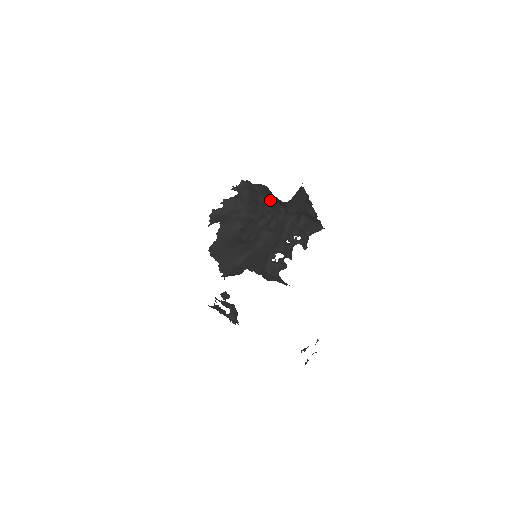
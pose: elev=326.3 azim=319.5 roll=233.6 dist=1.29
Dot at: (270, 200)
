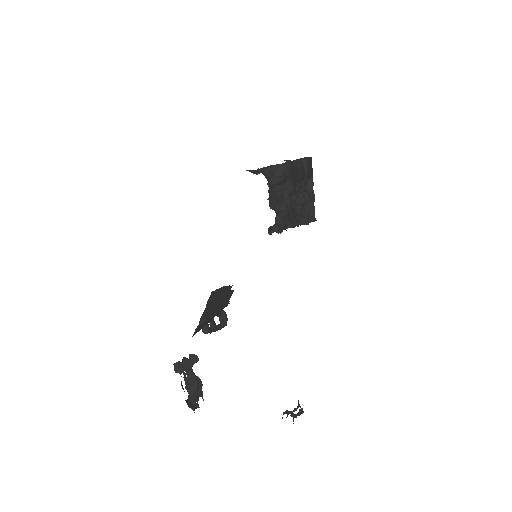
Dot at: occluded
